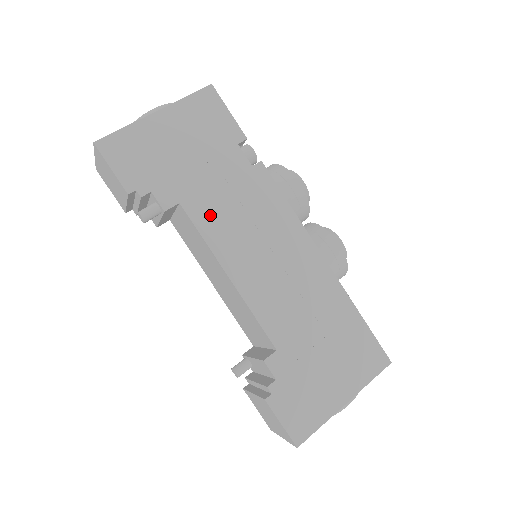
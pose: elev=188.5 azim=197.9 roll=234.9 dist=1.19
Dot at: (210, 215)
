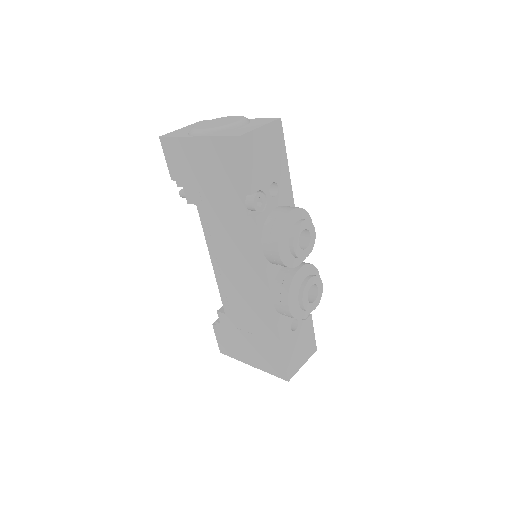
Dot at: (211, 224)
